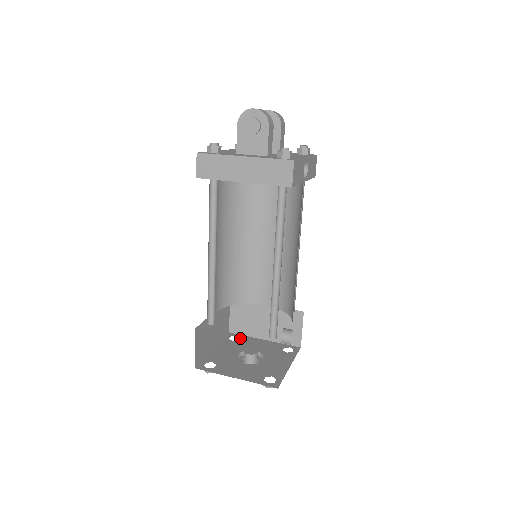
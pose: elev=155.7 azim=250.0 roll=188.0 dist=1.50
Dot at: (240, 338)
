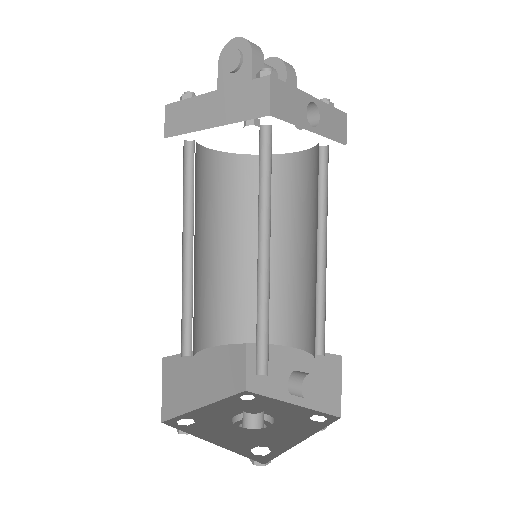
Dot at: (256, 398)
